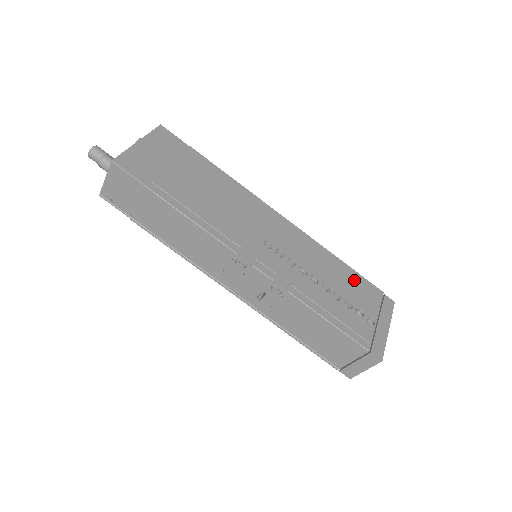
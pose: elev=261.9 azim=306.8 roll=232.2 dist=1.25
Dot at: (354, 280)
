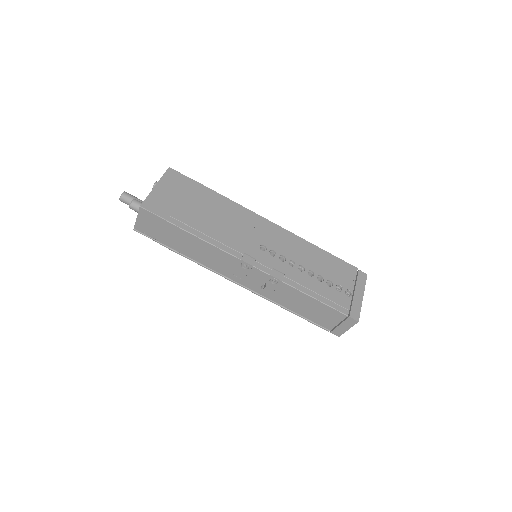
Dot at: (333, 263)
